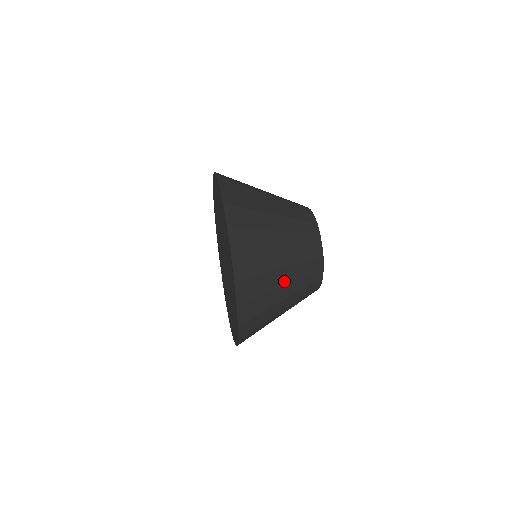
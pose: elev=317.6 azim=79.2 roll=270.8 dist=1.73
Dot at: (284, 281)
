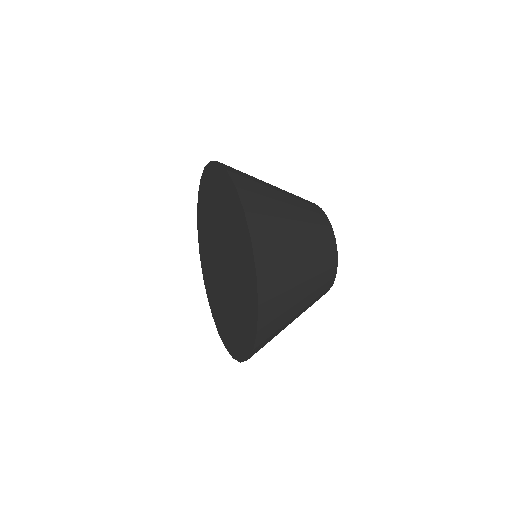
Dot at: (293, 320)
